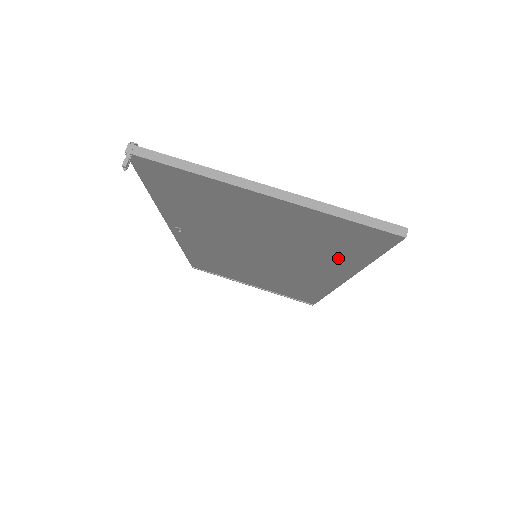
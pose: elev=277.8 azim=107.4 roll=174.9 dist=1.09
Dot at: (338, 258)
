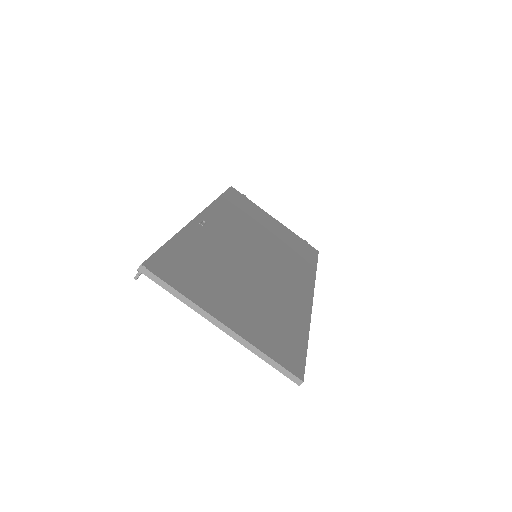
Dot at: occluded
